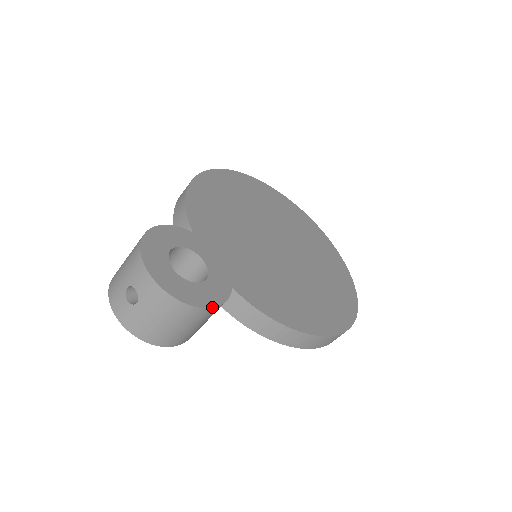
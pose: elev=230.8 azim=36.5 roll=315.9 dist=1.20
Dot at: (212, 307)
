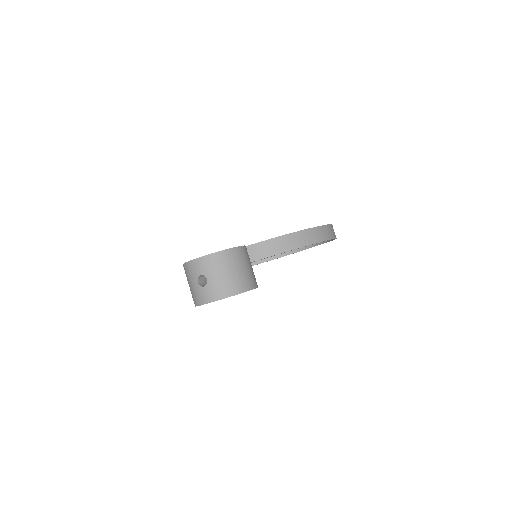
Dot at: (238, 247)
